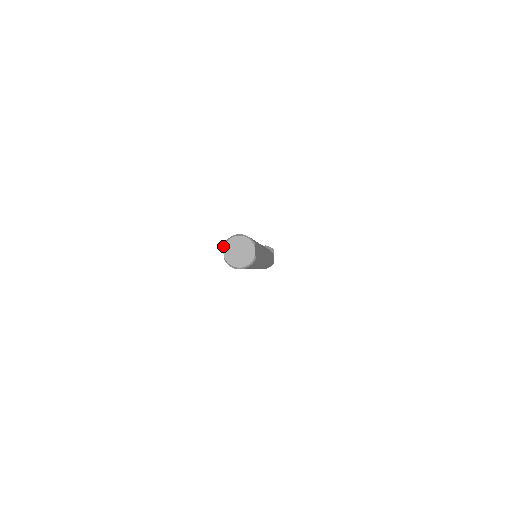
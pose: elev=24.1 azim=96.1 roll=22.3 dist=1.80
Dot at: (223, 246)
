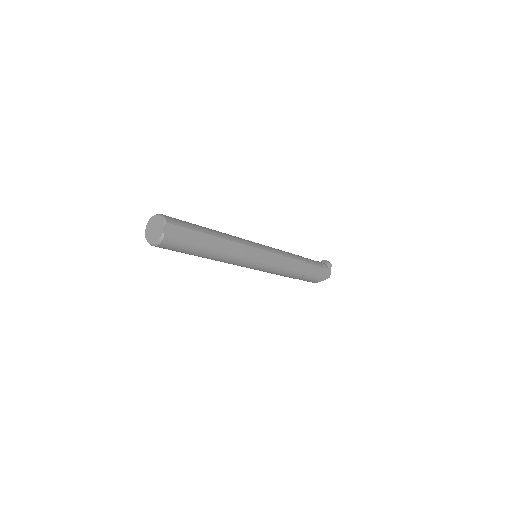
Dot at: (147, 225)
